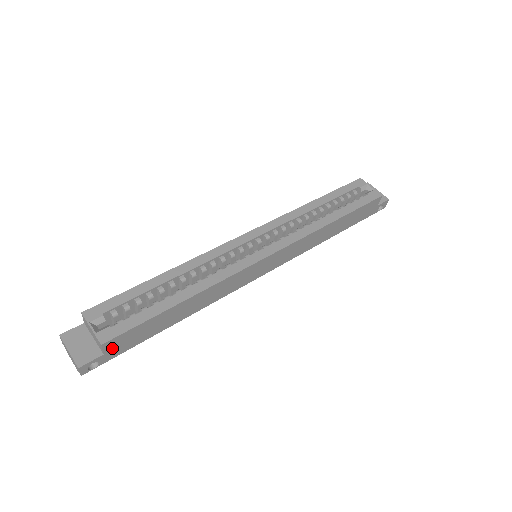
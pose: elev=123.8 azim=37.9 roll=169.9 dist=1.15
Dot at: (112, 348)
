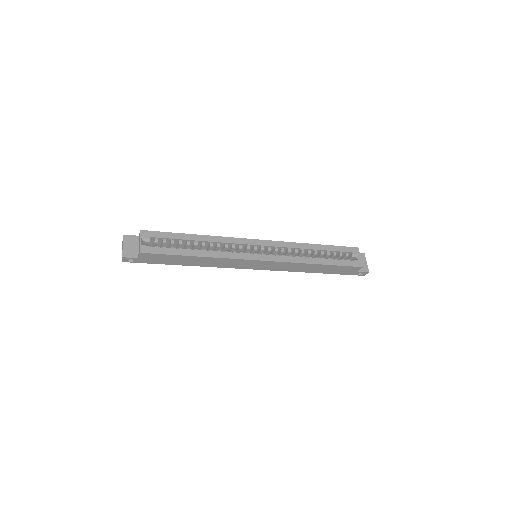
Dot at: (144, 258)
